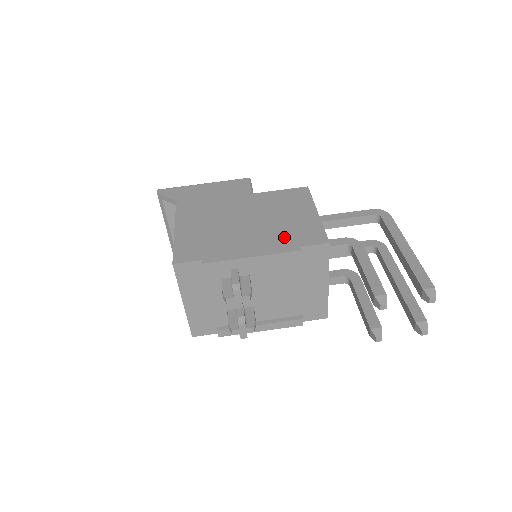
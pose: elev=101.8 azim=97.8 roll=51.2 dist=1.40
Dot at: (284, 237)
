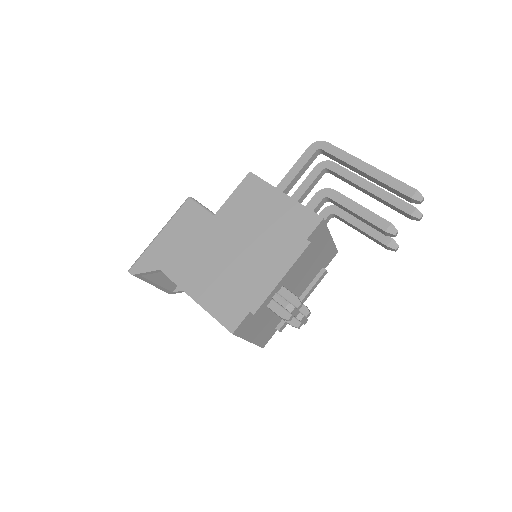
Dot at: (286, 240)
